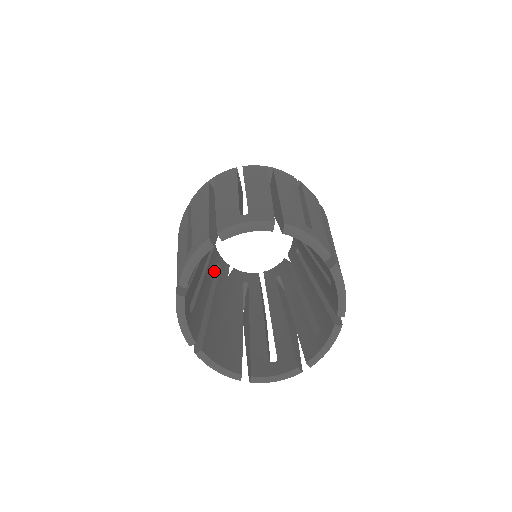
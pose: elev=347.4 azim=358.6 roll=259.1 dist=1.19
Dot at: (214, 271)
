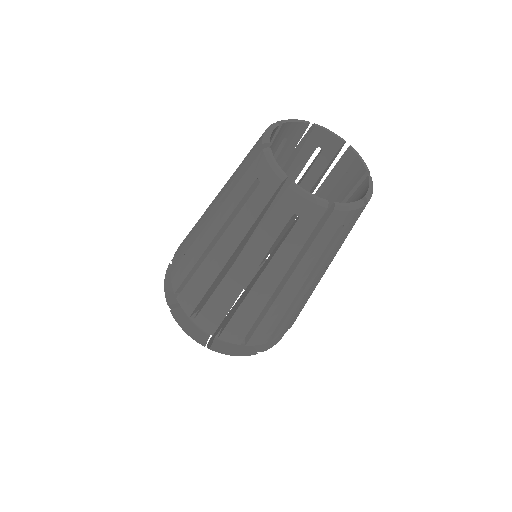
Dot at: occluded
